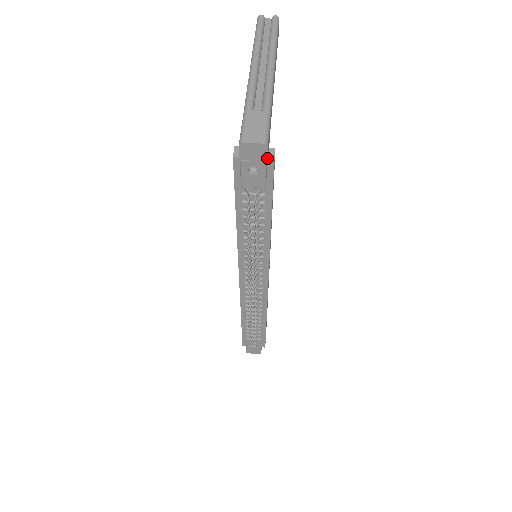
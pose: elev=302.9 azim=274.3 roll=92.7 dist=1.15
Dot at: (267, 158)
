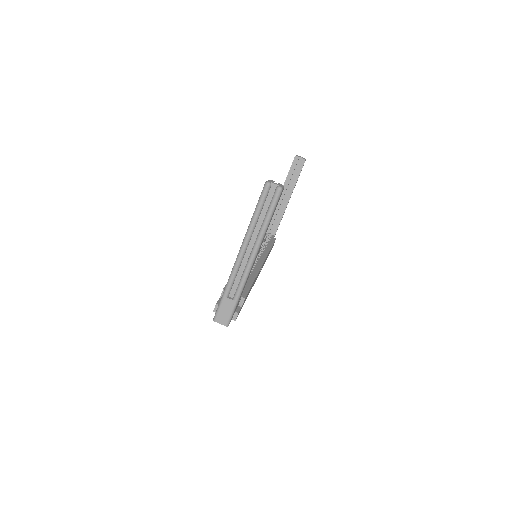
Dot at: occluded
